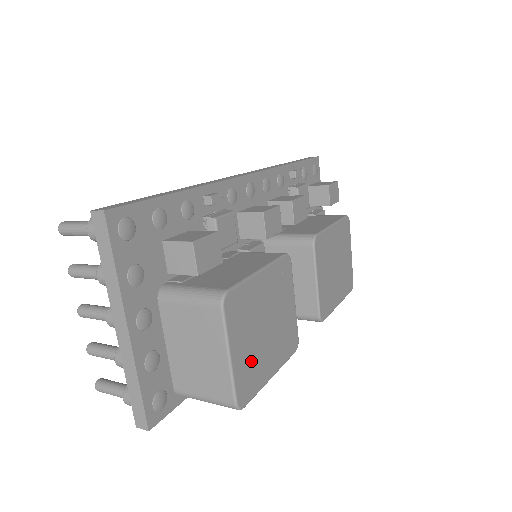
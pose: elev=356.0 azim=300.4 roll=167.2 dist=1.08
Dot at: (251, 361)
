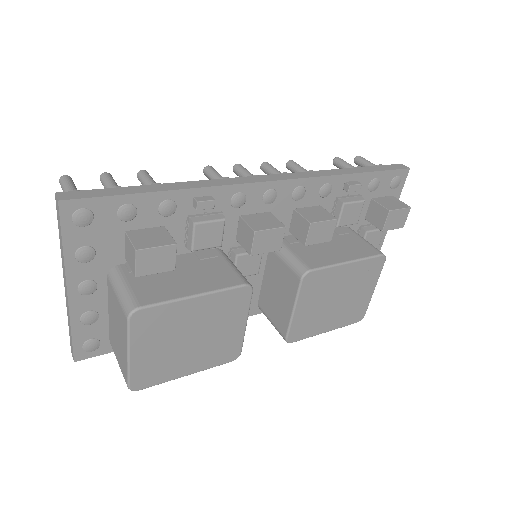
Dot at: (159, 361)
